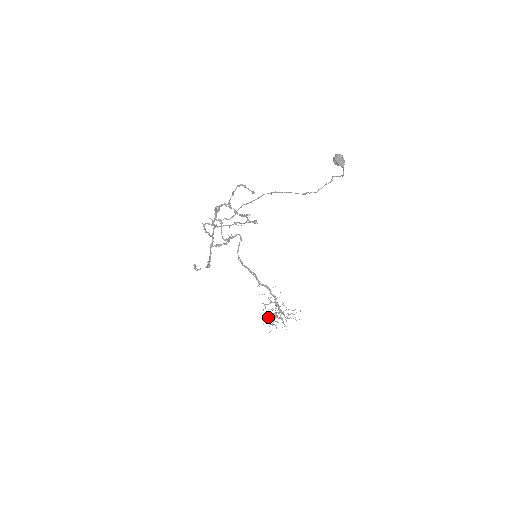
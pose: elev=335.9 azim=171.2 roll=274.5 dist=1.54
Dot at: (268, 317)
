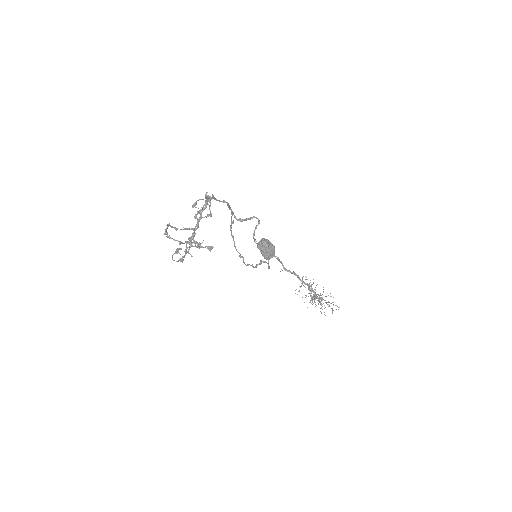
Dot at: occluded
